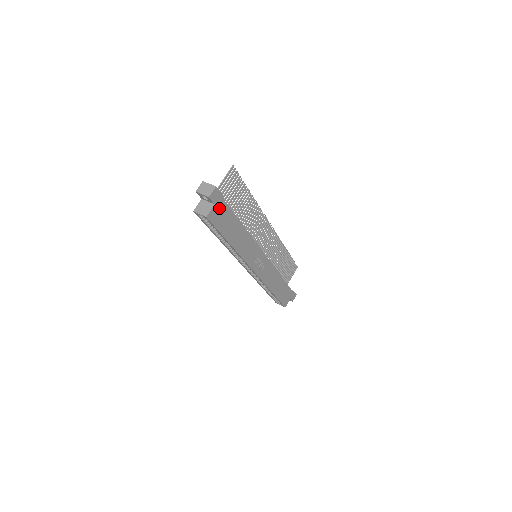
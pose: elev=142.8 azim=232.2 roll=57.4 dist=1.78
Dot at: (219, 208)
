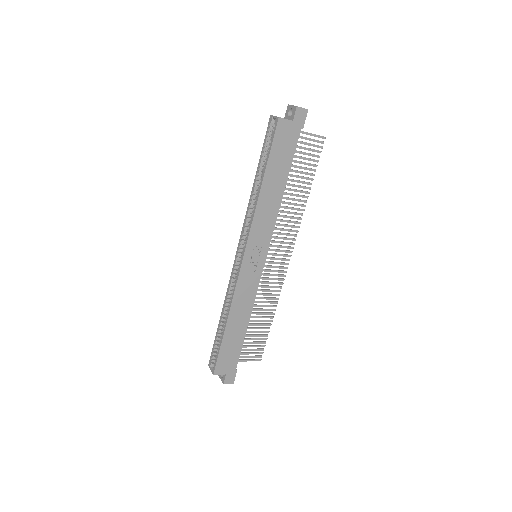
Dot at: (291, 132)
